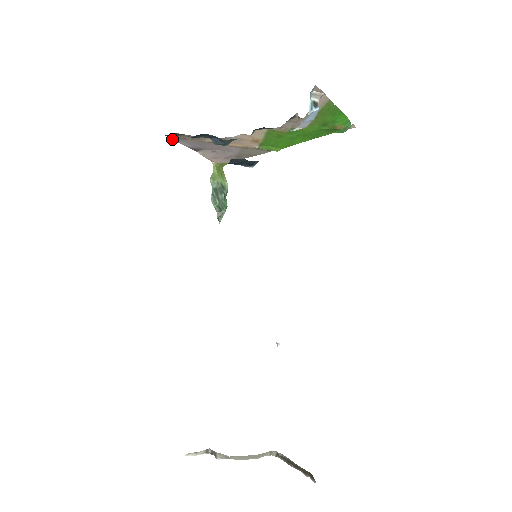
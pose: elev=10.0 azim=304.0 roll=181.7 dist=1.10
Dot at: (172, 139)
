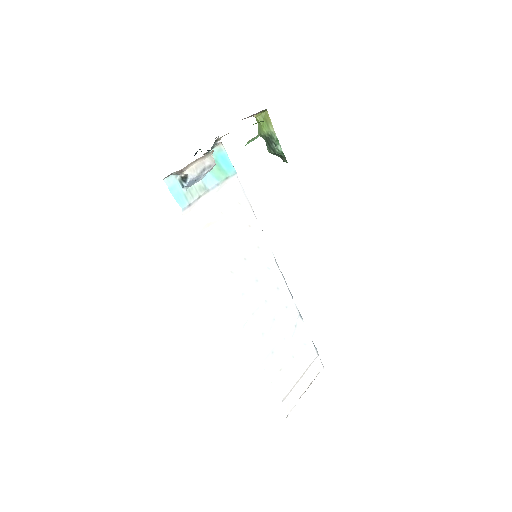
Dot at: occluded
